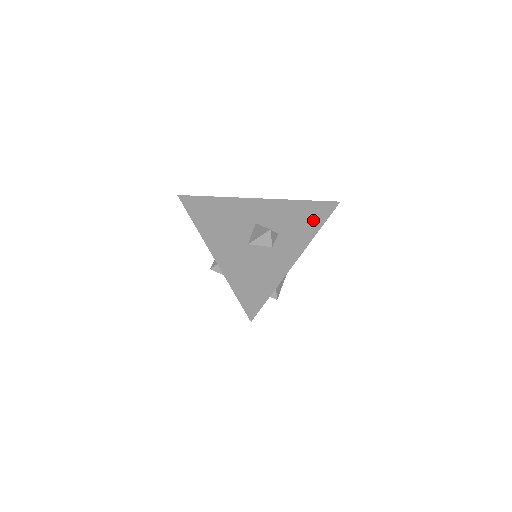
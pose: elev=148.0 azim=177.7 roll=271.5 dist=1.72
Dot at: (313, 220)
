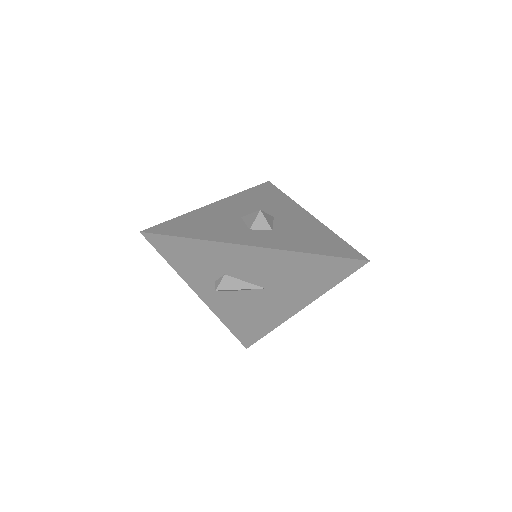
Dot at: (316, 247)
